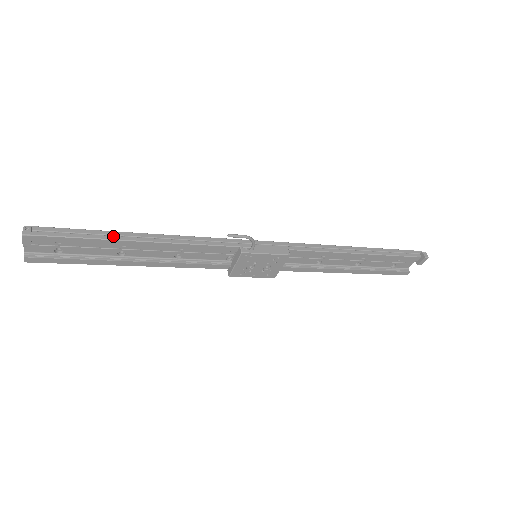
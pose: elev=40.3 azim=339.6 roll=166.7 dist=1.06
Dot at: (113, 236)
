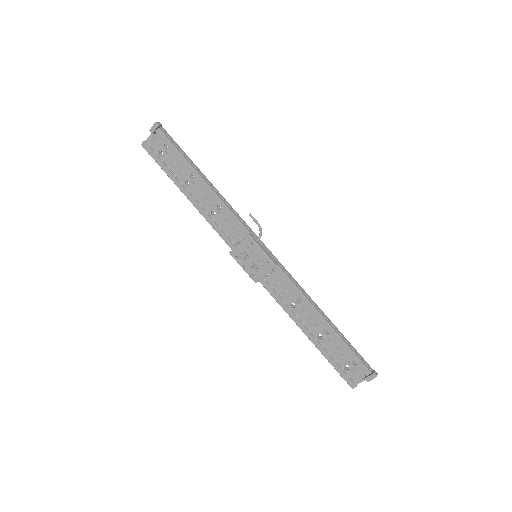
Dot at: (192, 164)
